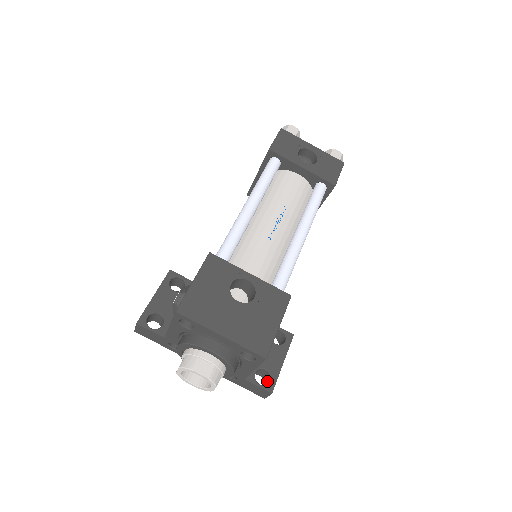
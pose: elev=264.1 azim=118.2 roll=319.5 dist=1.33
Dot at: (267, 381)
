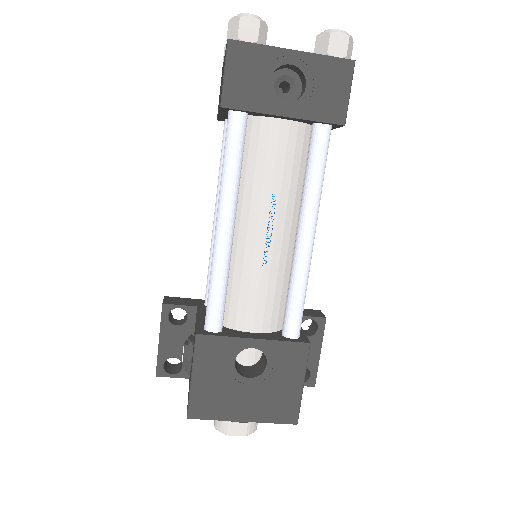
Dot at: (307, 370)
